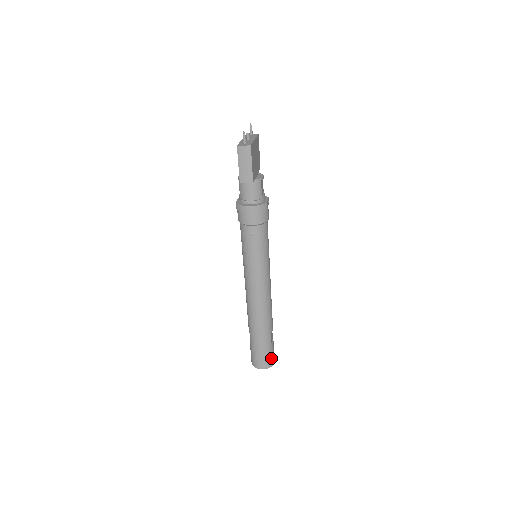
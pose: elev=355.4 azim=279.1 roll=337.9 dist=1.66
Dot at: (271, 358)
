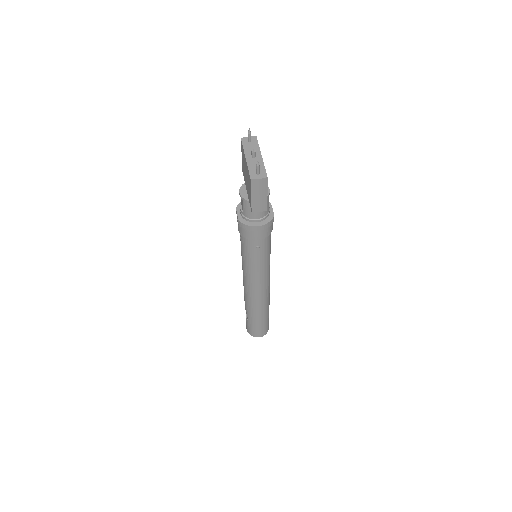
Dot at: (268, 326)
